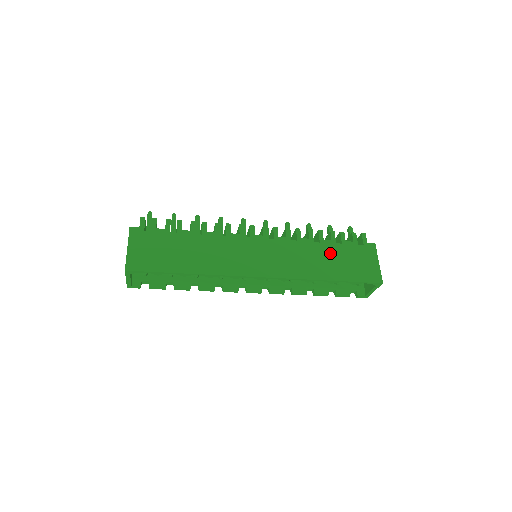
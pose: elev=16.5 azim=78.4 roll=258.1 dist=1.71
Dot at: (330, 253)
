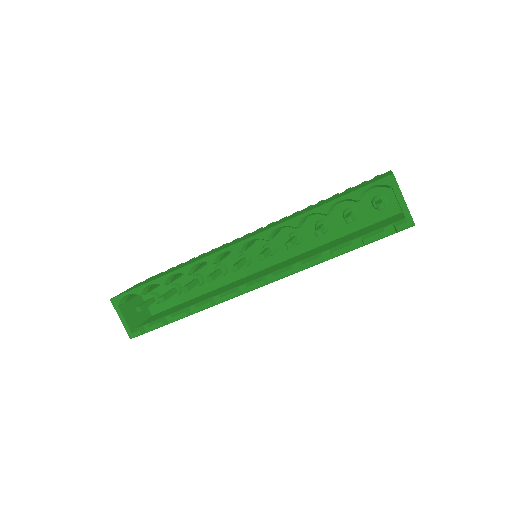
Dot at: (326, 200)
